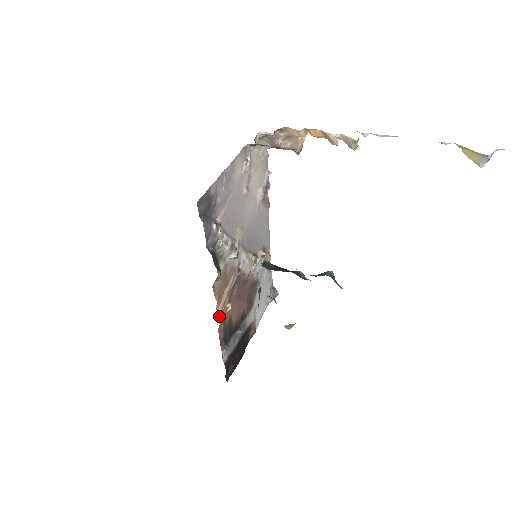
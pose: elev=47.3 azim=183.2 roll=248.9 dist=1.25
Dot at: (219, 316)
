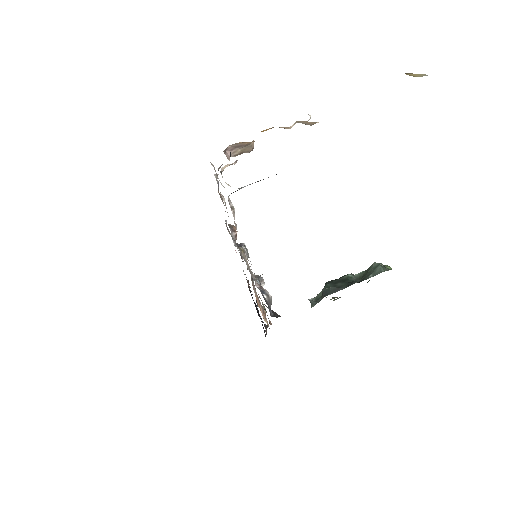
Dot at: occluded
